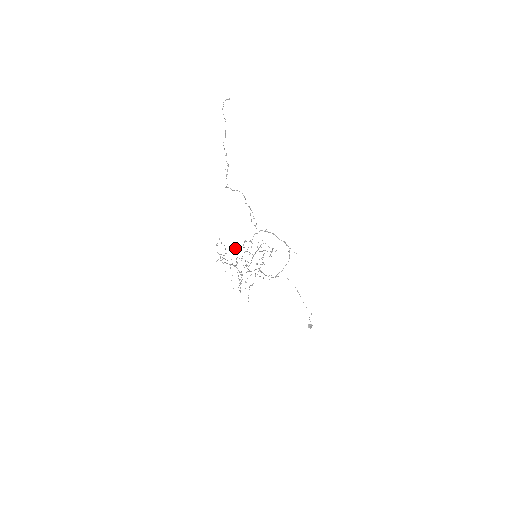
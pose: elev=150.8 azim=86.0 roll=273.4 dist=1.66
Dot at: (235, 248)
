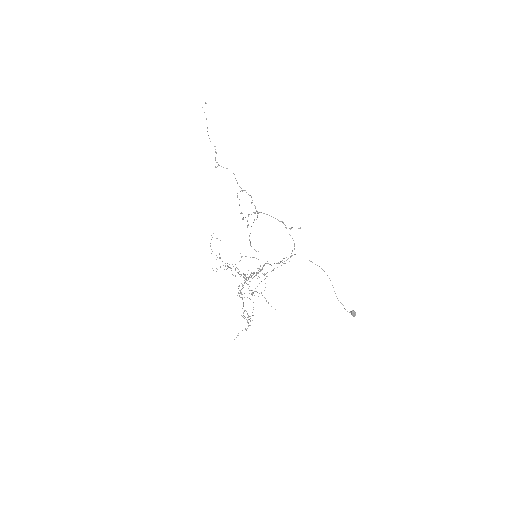
Dot at: (242, 219)
